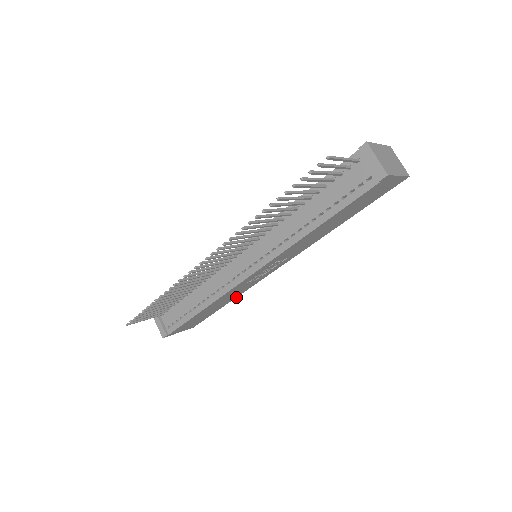
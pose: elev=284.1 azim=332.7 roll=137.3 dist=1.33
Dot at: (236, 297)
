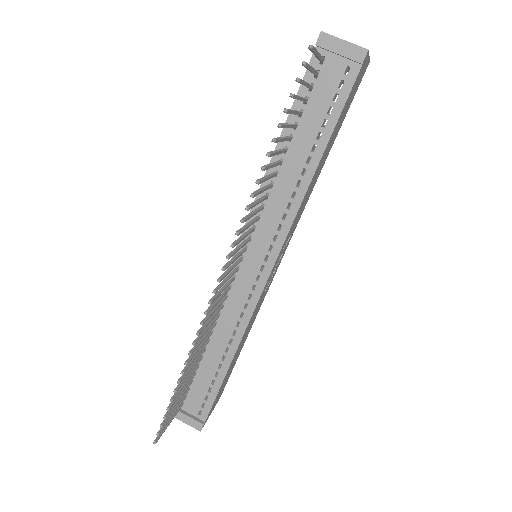
Dot at: (251, 326)
